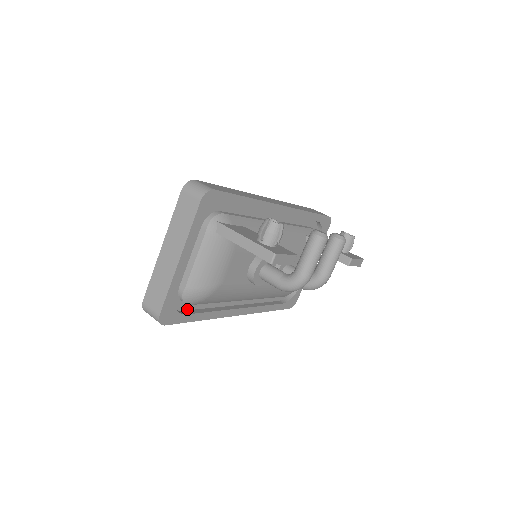
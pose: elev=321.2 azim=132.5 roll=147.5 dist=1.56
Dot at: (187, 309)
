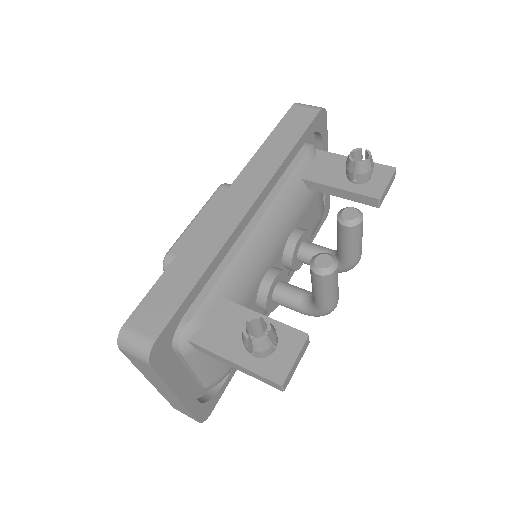
Dot at: occluded
